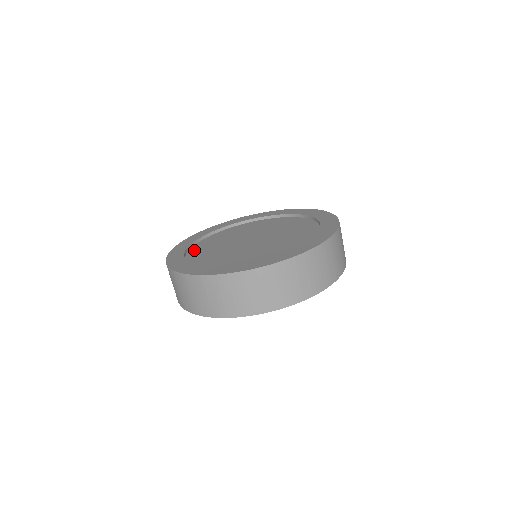
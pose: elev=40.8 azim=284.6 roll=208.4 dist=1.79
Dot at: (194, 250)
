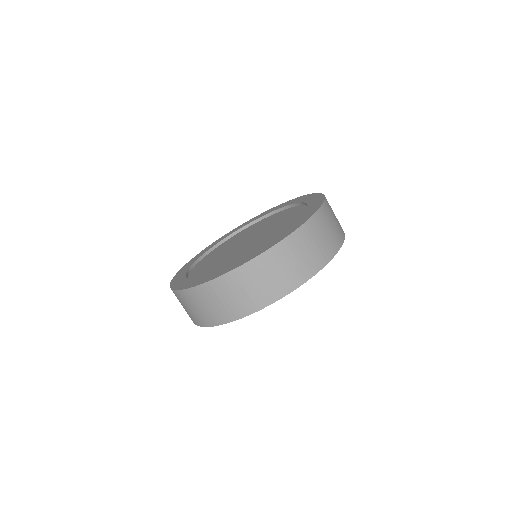
Dot at: (194, 273)
